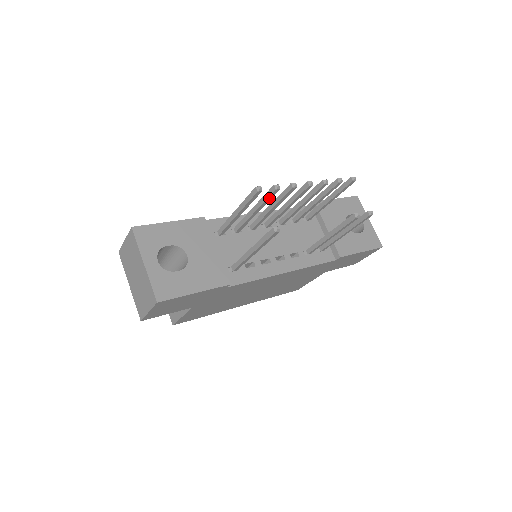
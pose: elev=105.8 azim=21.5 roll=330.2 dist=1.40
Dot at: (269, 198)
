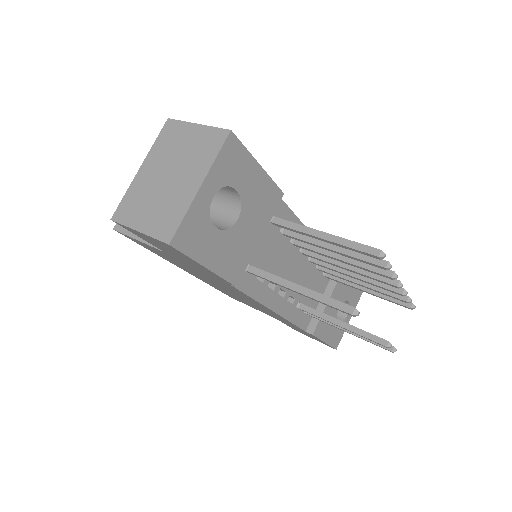
Dot at: (365, 261)
